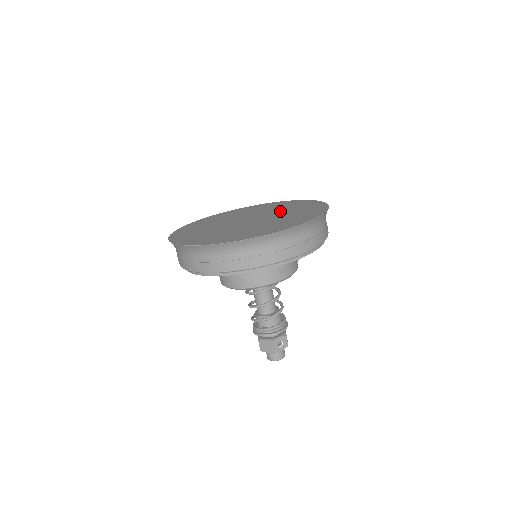
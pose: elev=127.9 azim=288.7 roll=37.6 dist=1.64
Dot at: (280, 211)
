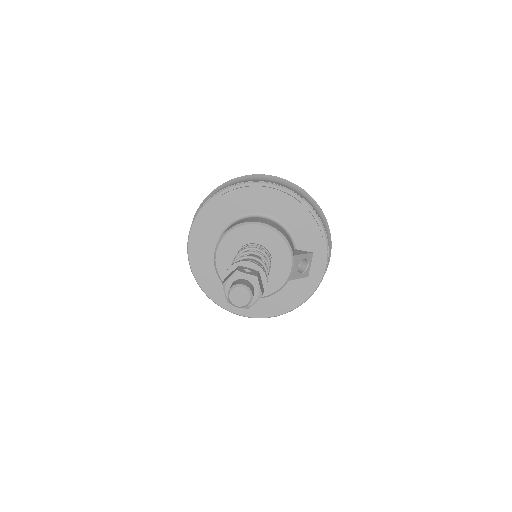
Dot at: occluded
